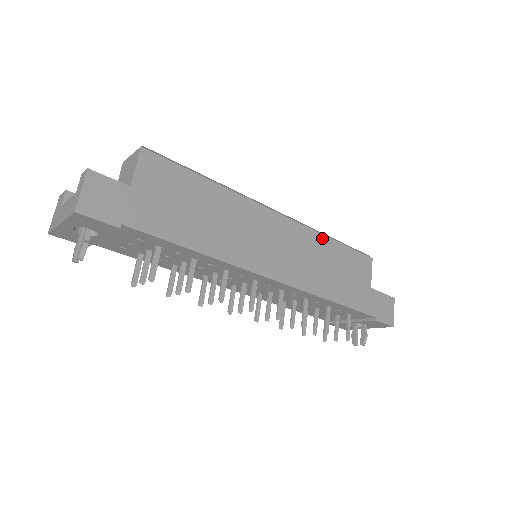
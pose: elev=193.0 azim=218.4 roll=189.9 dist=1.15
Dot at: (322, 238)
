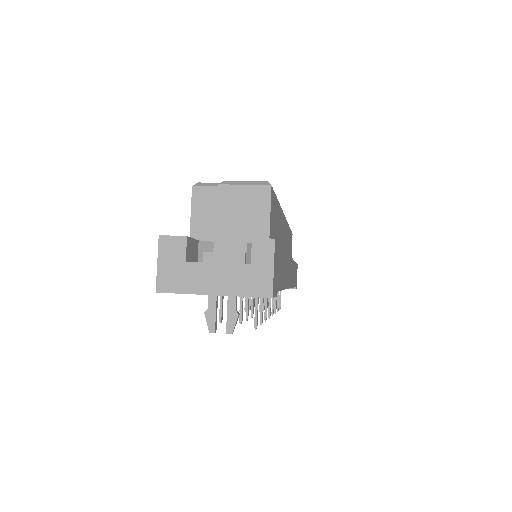
Dot at: occluded
